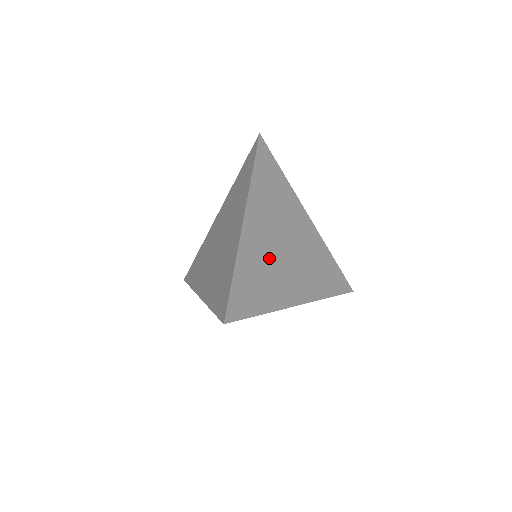
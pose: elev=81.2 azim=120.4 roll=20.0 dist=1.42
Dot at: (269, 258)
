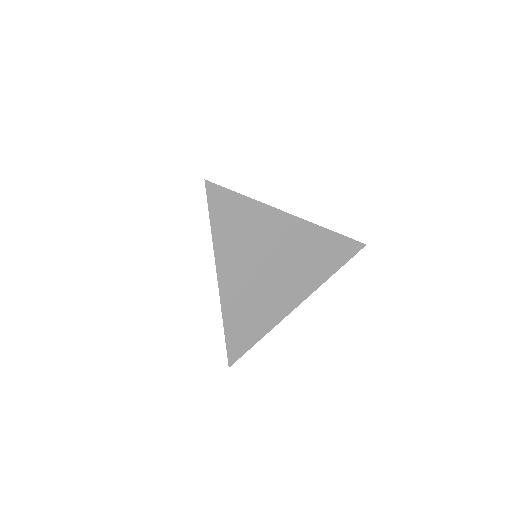
Dot at: occluded
